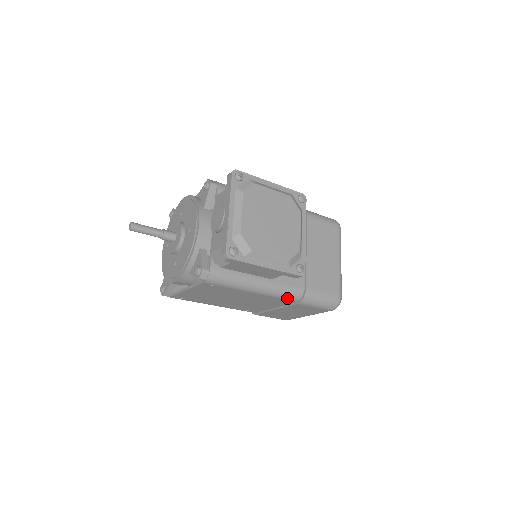
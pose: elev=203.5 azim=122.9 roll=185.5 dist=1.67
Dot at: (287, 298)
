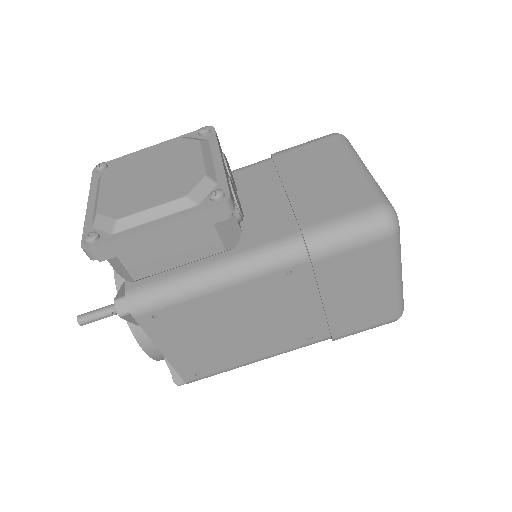
Dot at: (283, 264)
